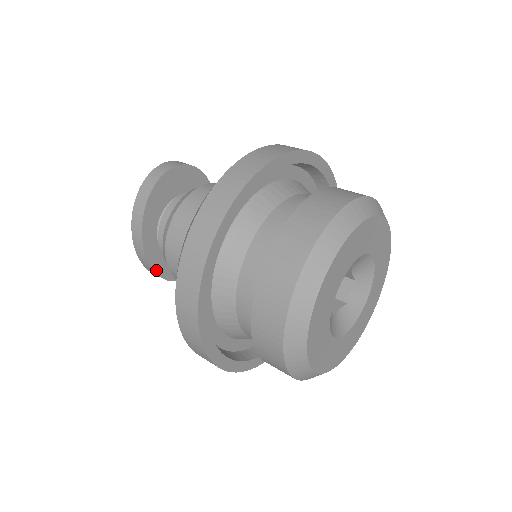
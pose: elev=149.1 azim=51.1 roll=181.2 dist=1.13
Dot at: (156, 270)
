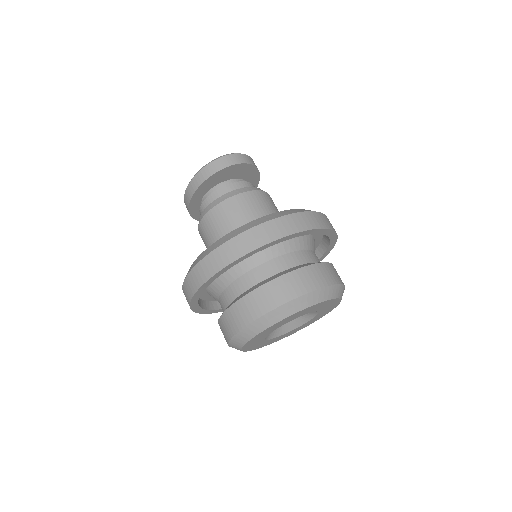
Dot at: (192, 215)
